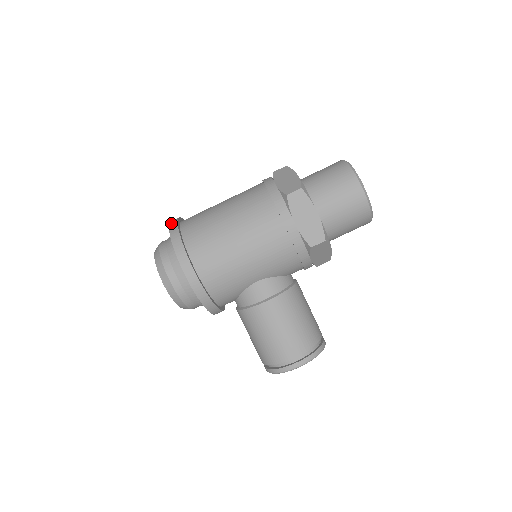
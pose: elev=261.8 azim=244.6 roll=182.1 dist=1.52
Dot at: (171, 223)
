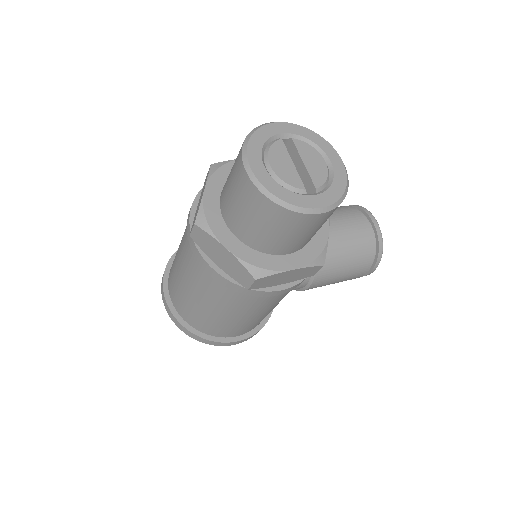
Dot at: (172, 319)
